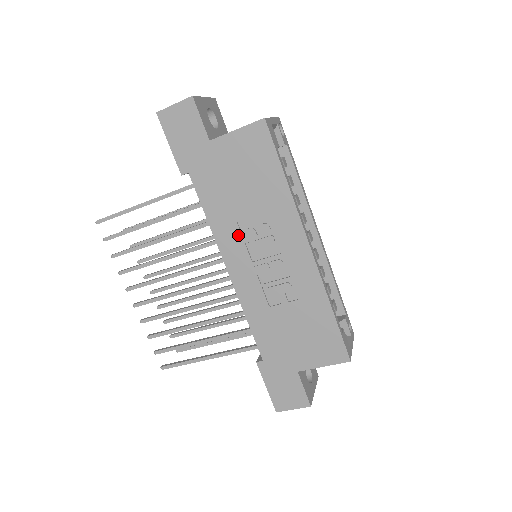
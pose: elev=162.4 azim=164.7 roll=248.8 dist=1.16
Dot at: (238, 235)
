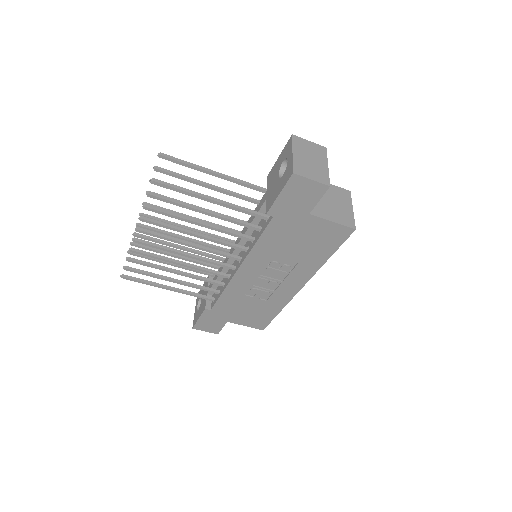
Dot at: (267, 261)
